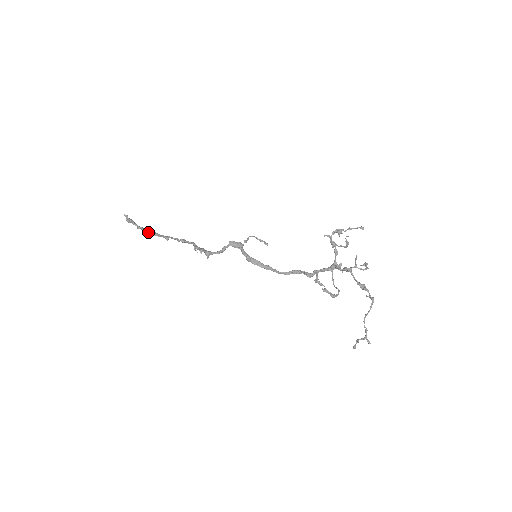
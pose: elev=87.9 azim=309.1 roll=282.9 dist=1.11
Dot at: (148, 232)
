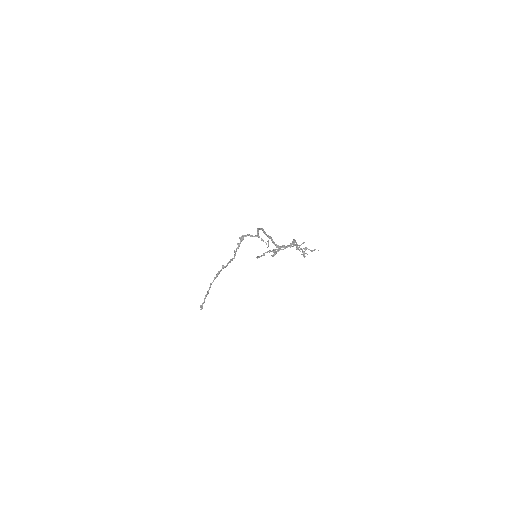
Dot at: (213, 281)
